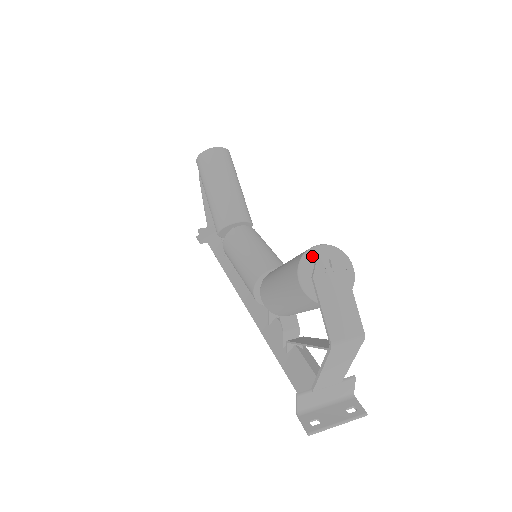
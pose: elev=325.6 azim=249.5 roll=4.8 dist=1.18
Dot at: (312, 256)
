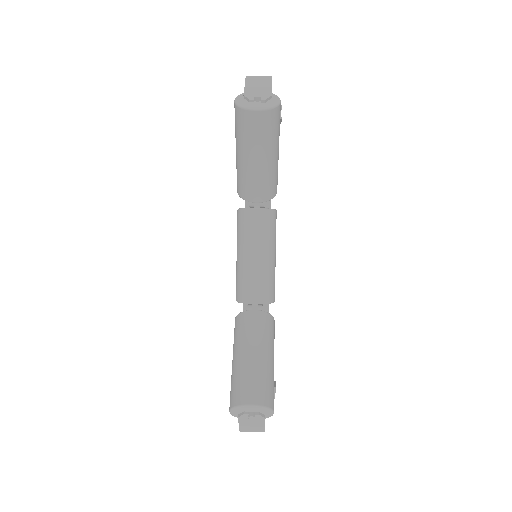
Dot at: (243, 408)
